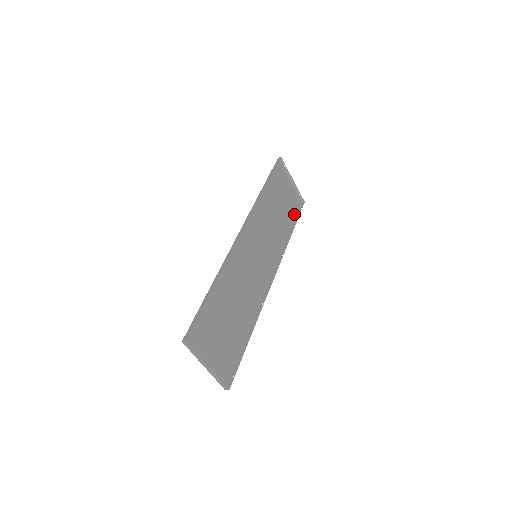
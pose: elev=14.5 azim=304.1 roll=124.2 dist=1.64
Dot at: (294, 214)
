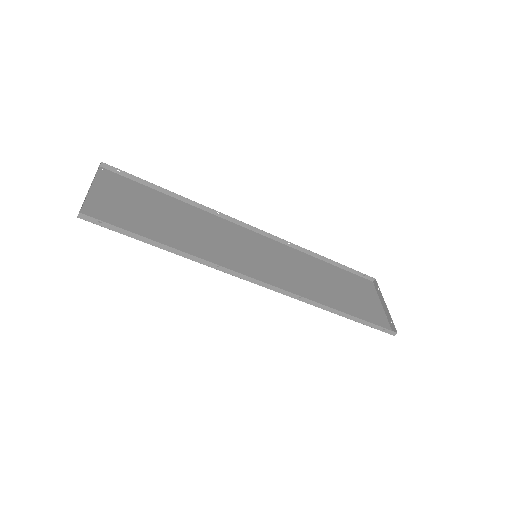
Dot at: occluded
